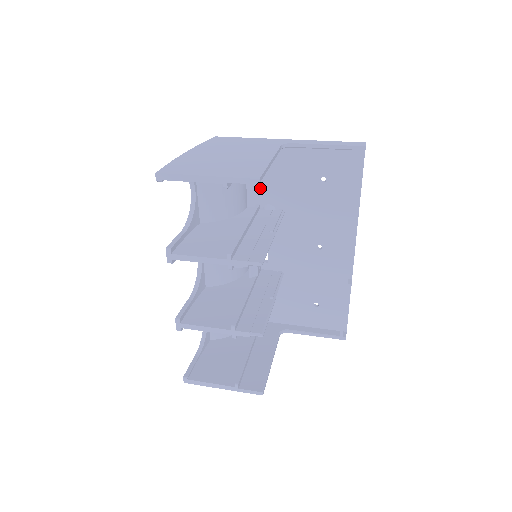
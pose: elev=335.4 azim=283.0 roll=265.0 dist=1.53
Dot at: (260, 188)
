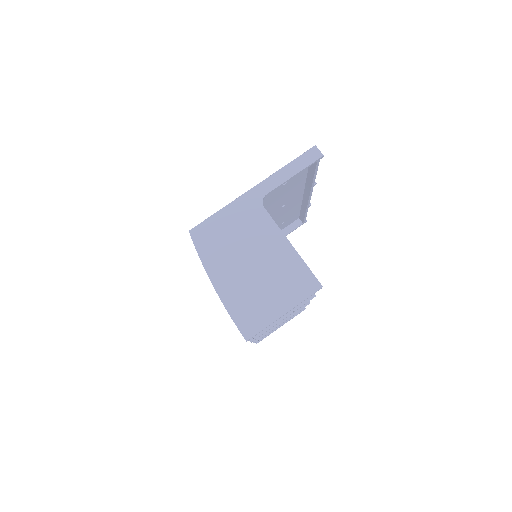
Dot at: occluded
